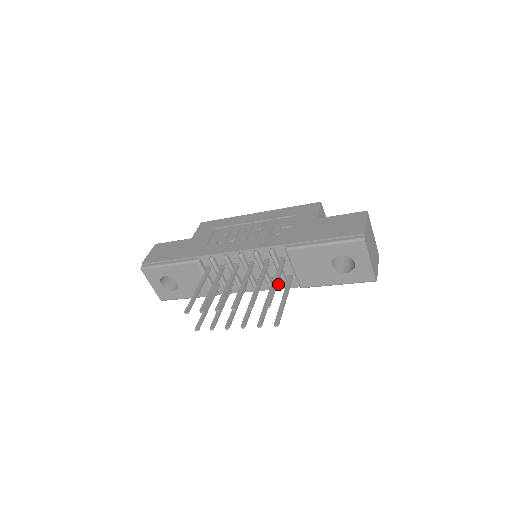
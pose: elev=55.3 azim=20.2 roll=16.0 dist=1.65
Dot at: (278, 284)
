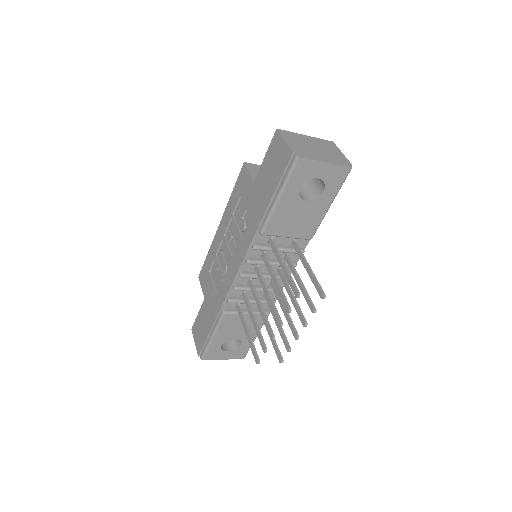
Dot at: (294, 256)
